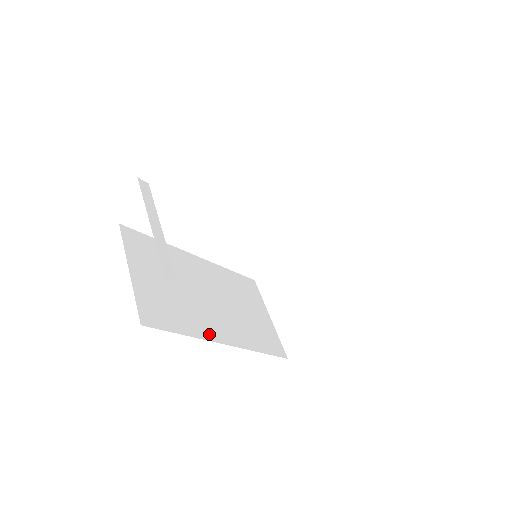
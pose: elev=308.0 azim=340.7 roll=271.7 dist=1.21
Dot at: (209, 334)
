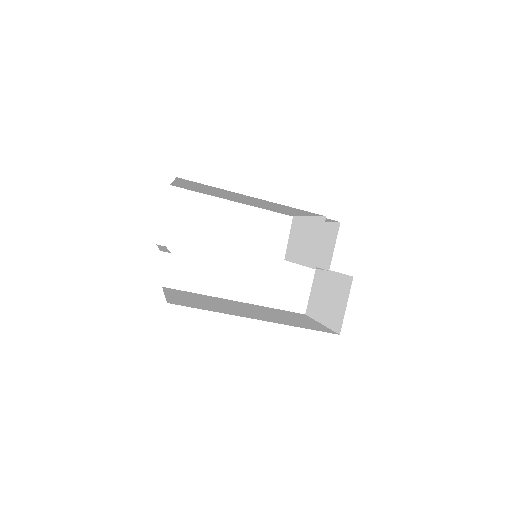
Dot at: (238, 315)
